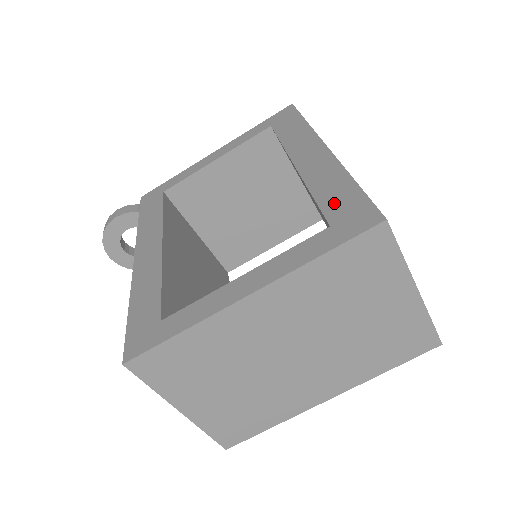
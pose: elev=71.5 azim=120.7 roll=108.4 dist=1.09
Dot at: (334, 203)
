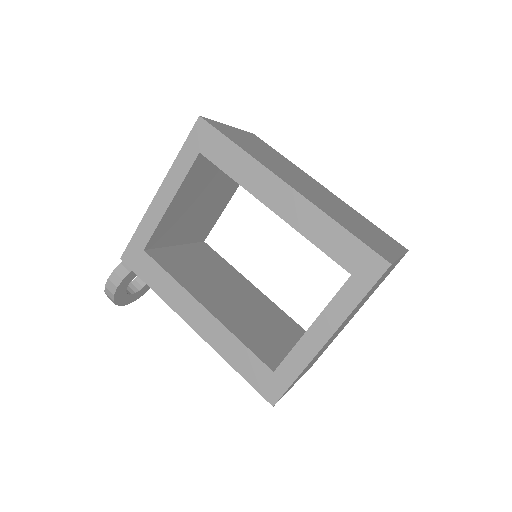
Dot at: (340, 252)
